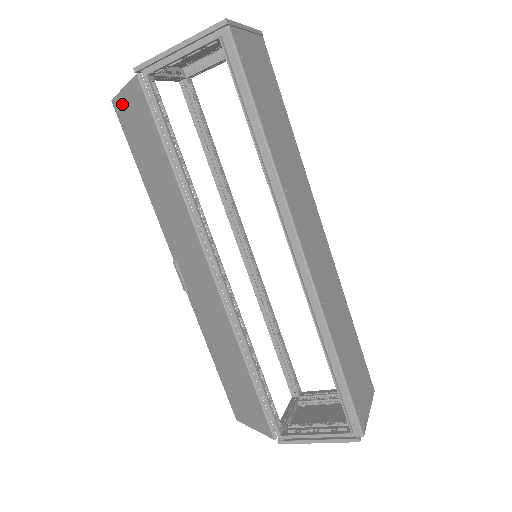
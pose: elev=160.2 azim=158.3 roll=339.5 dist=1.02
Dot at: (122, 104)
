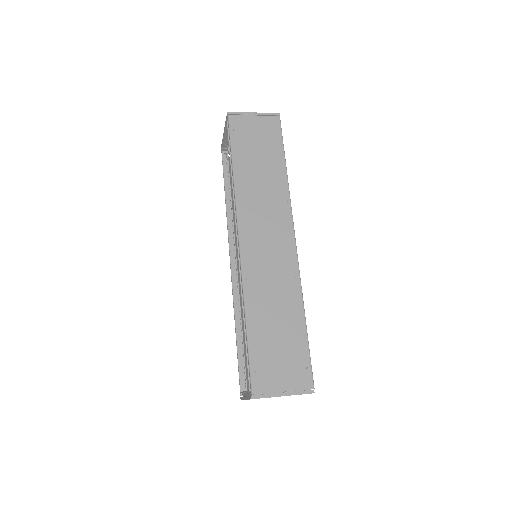
Dot at: occluded
